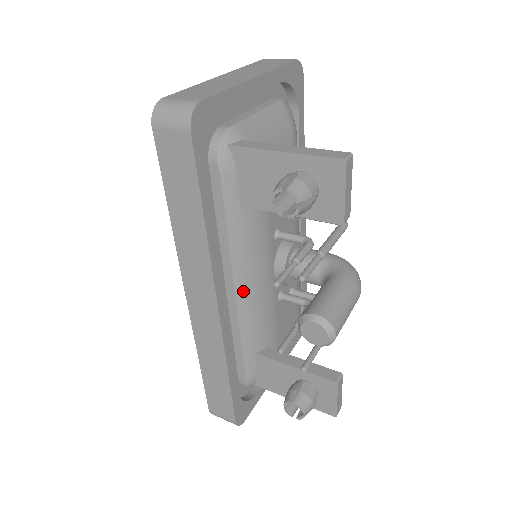
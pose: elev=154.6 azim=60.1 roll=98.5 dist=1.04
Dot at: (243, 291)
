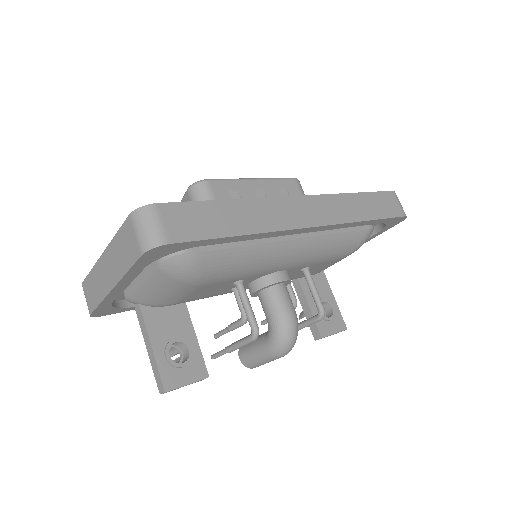
Dot at: occluded
